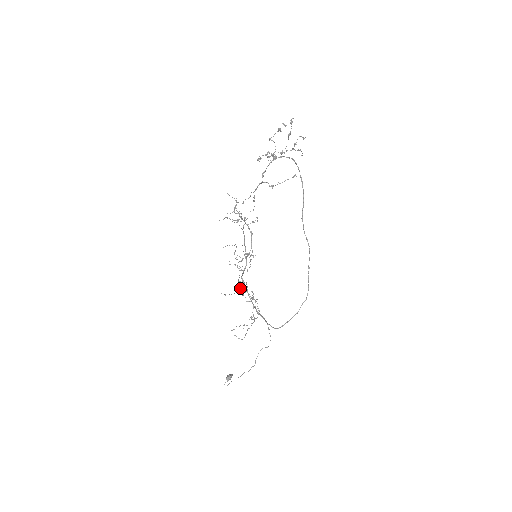
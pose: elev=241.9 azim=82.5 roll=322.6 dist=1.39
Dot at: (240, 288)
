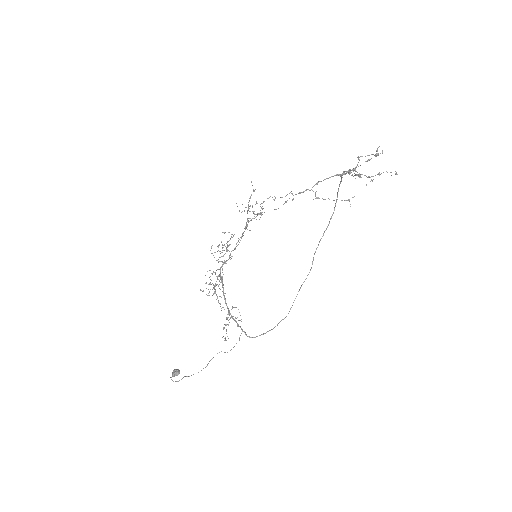
Dot at: (210, 279)
